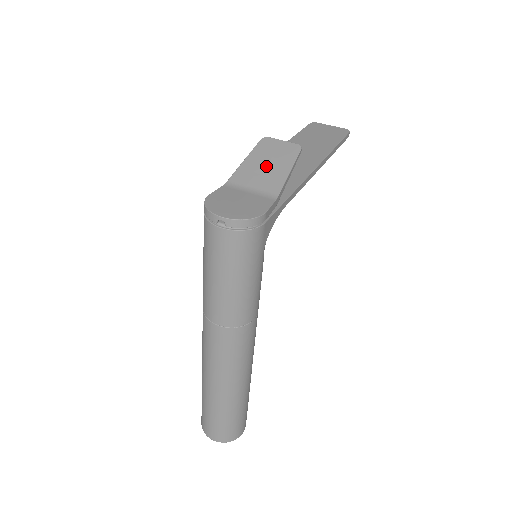
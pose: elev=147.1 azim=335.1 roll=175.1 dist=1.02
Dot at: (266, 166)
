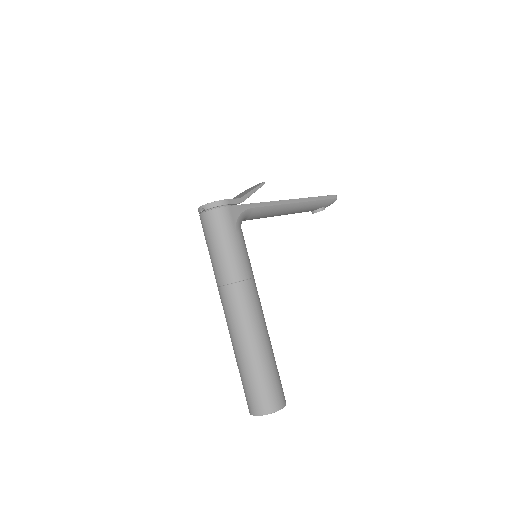
Dot at: occluded
